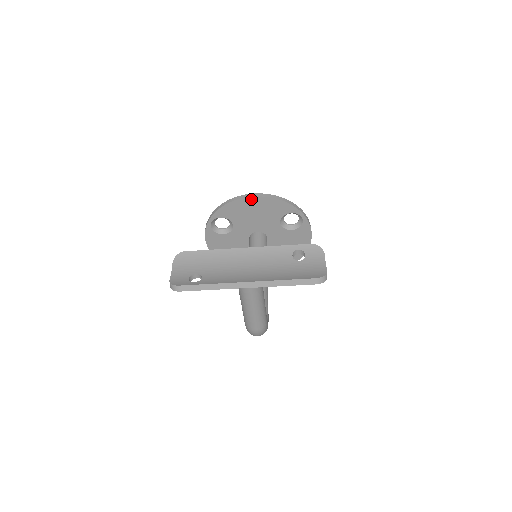
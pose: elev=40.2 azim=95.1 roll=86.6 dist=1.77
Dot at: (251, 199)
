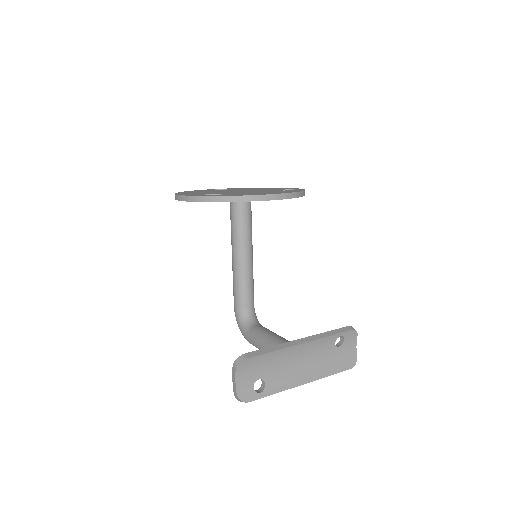
Dot at: occluded
